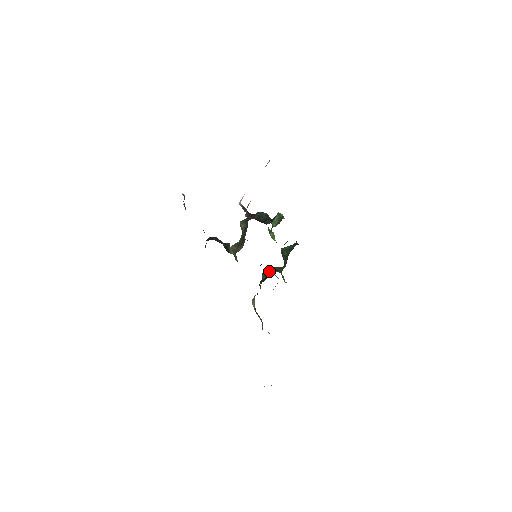
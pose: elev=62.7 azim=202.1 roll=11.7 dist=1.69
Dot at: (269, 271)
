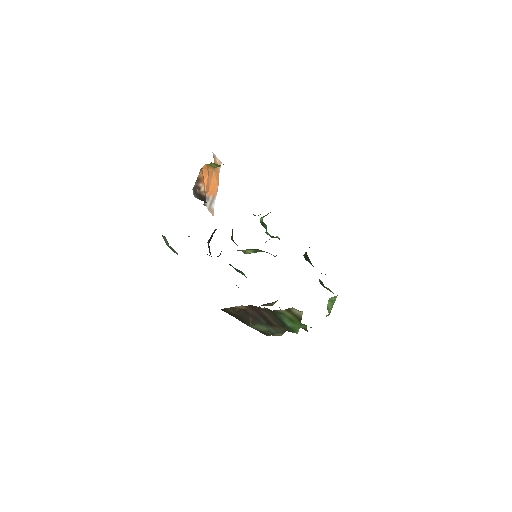
Dot at: occluded
